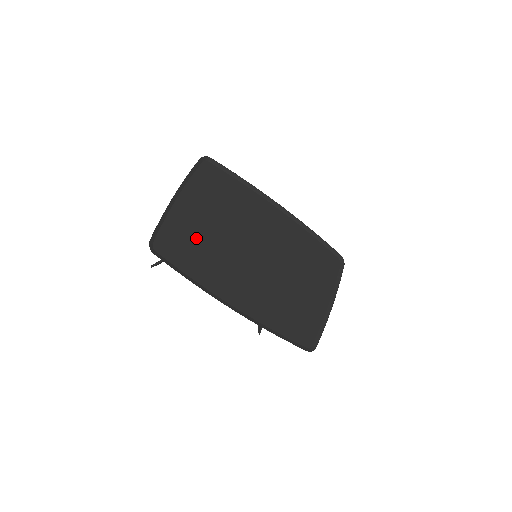
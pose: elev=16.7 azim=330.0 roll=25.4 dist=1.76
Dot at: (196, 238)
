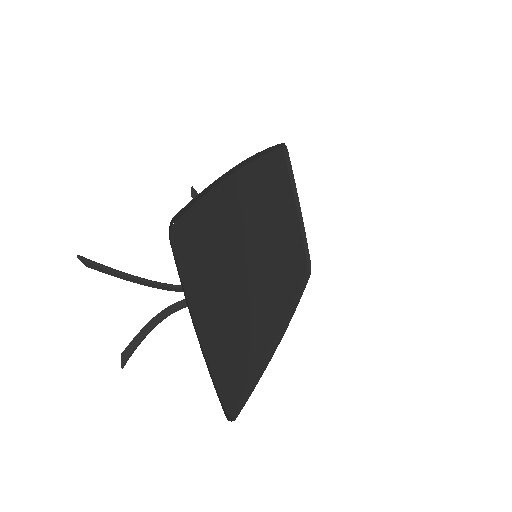
Dot at: (234, 335)
